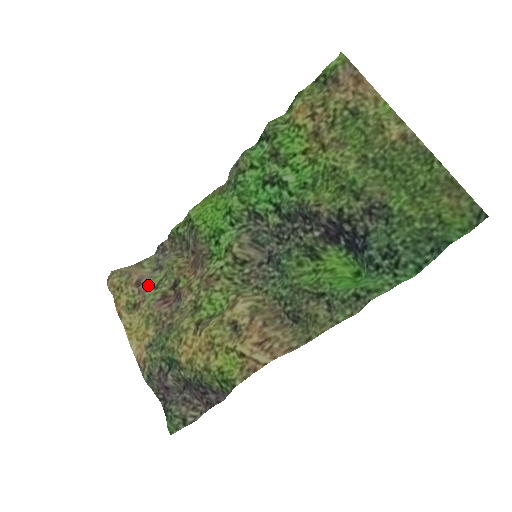
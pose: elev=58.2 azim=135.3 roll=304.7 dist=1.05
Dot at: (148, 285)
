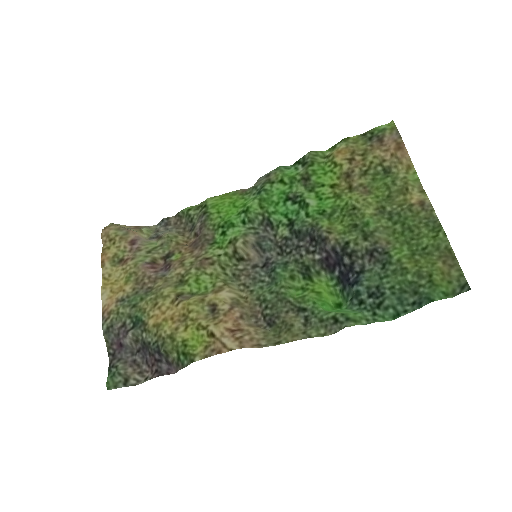
Dot at: (142, 247)
